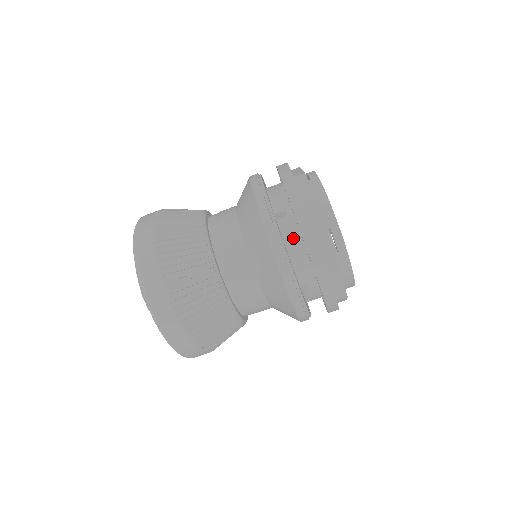
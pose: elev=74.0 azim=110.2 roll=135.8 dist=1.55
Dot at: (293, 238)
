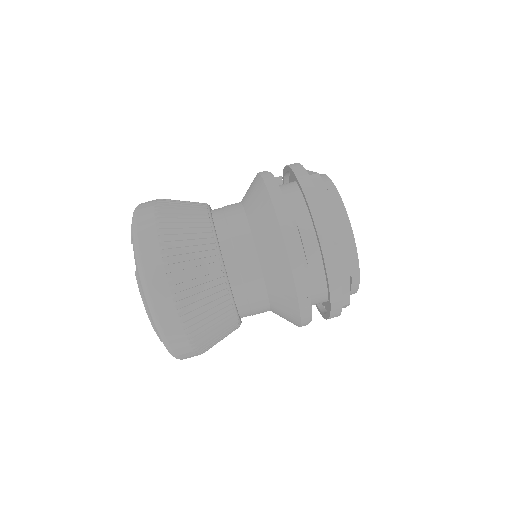
Dot at: (285, 187)
